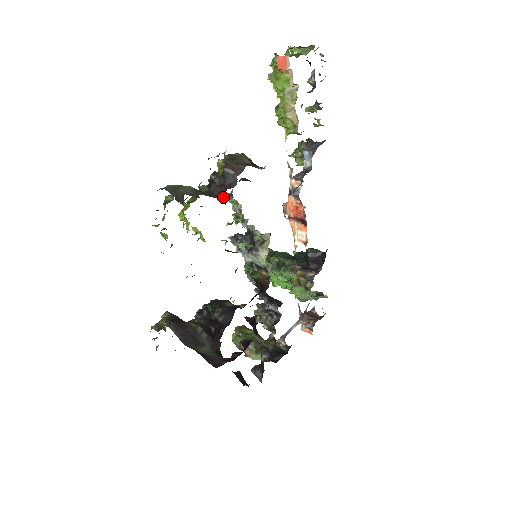
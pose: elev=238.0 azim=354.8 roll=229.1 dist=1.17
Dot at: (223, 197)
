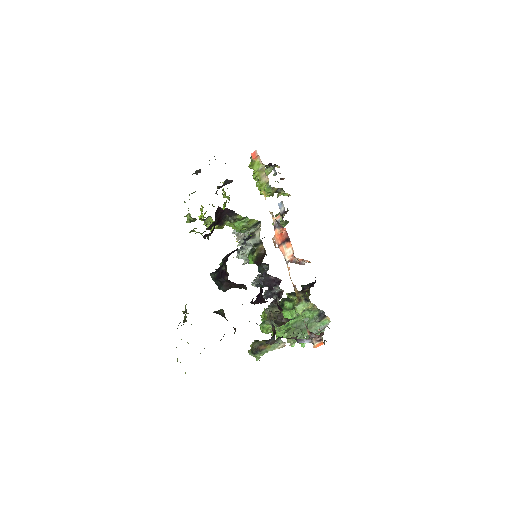
Dot at: occluded
